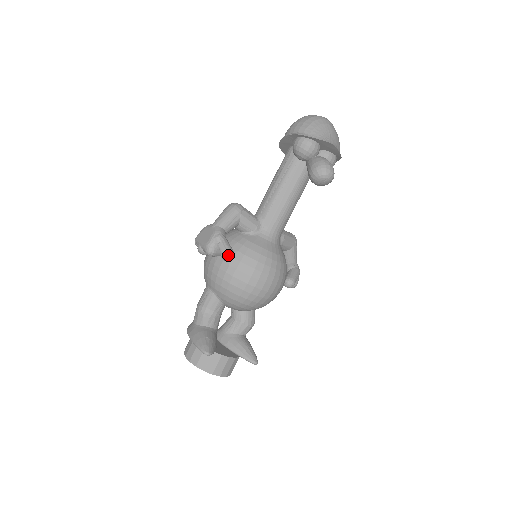
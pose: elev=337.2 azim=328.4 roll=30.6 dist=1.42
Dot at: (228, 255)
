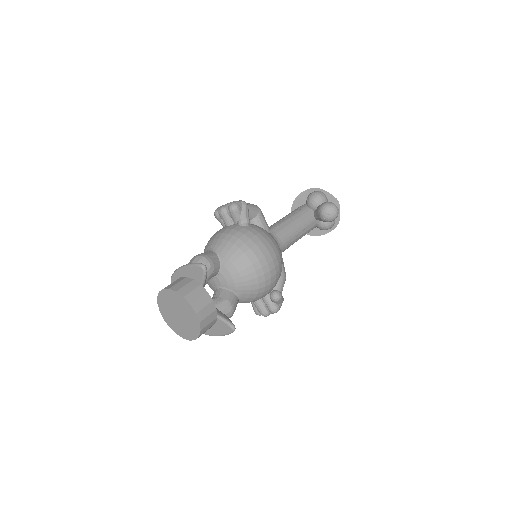
Dot at: (246, 218)
